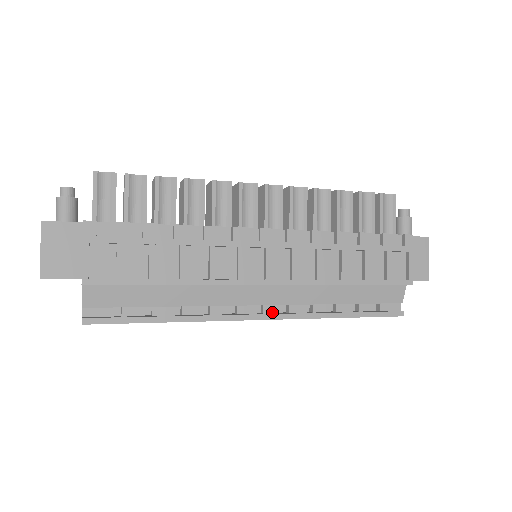
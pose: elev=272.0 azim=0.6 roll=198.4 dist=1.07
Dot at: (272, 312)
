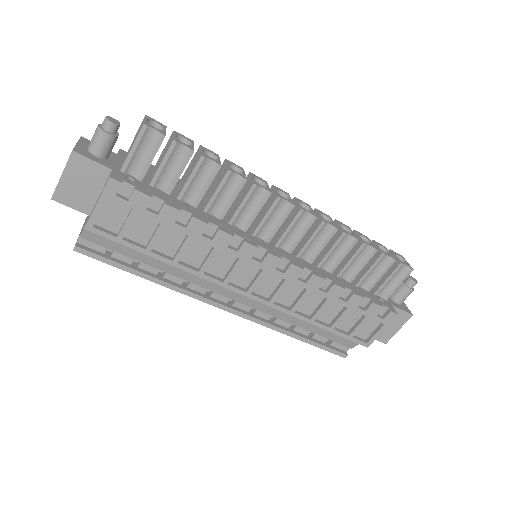
Dot at: (240, 308)
